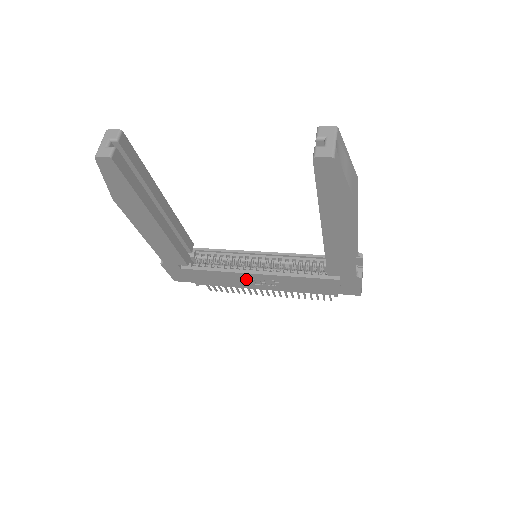
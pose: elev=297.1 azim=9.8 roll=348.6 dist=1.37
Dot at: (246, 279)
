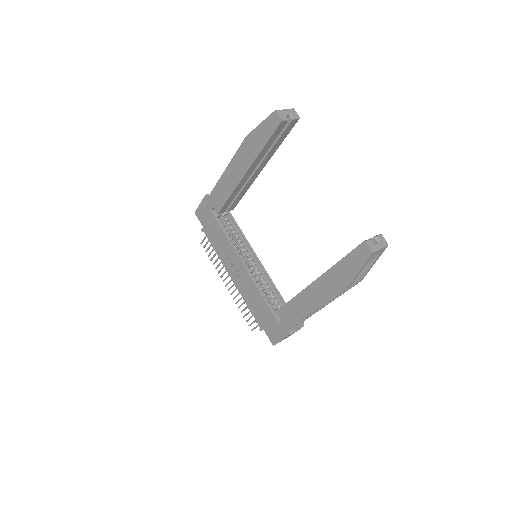
Dot at: (233, 260)
